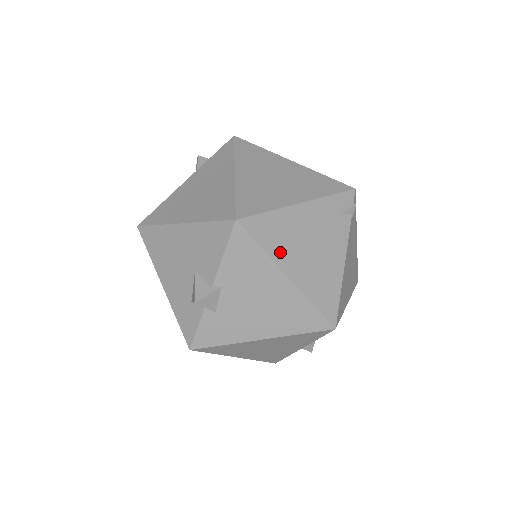
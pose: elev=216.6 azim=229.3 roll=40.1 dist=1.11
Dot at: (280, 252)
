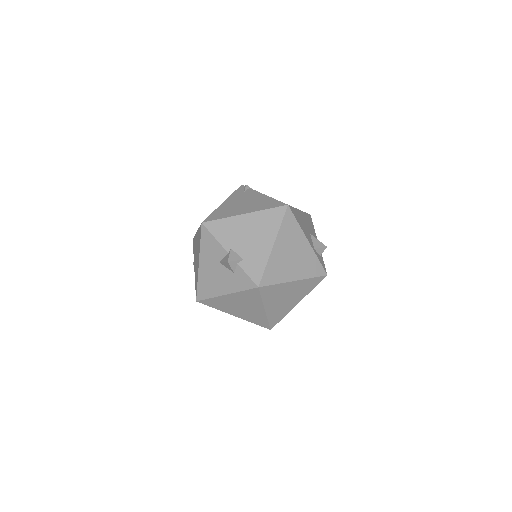
Dot at: (232, 214)
